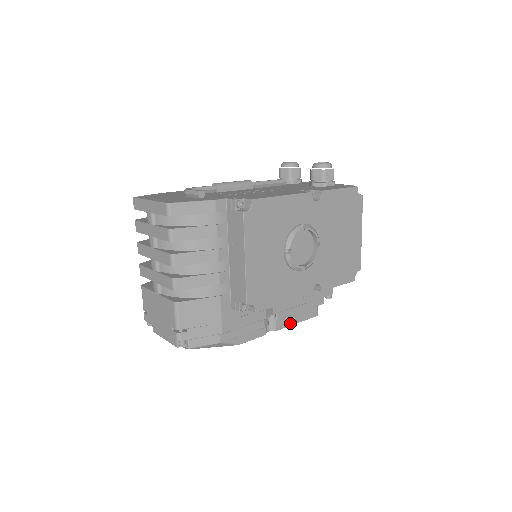
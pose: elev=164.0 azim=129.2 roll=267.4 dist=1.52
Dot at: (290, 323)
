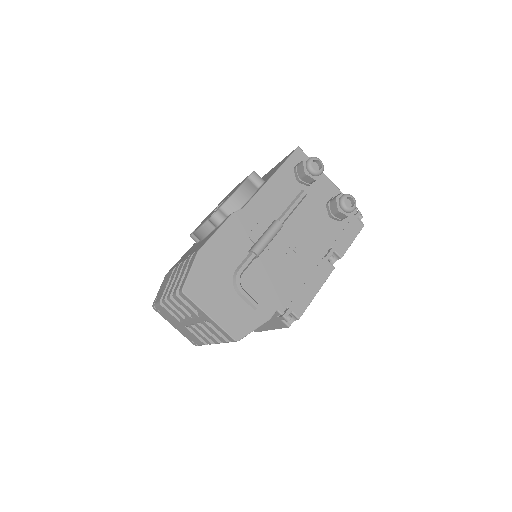
Dot at: occluded
